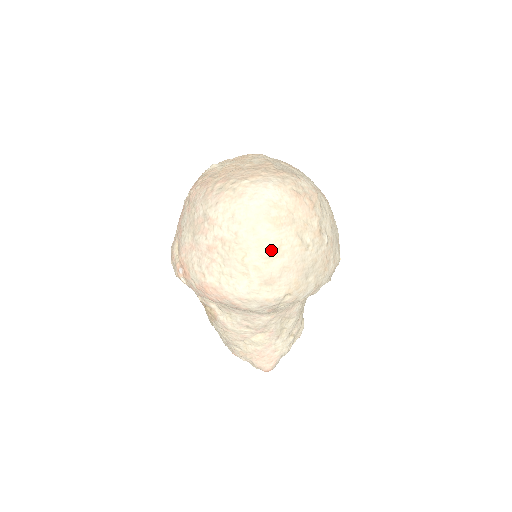
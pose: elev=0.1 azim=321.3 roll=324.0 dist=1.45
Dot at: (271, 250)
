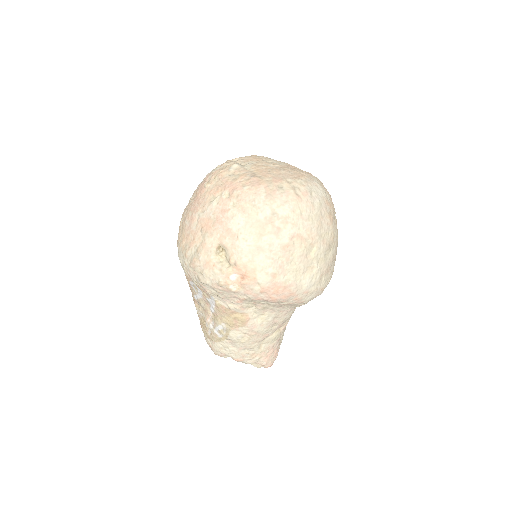
Dot at: (330, 242)
